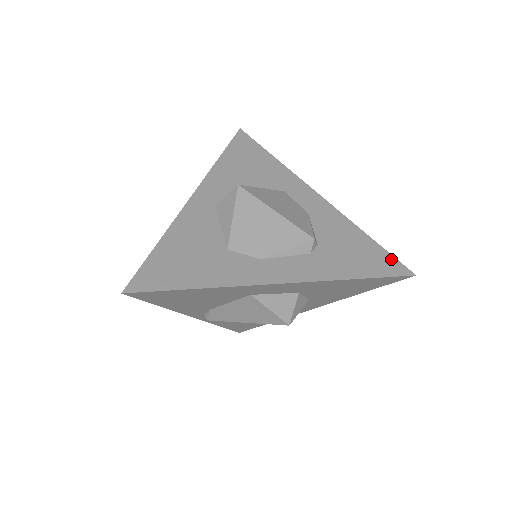
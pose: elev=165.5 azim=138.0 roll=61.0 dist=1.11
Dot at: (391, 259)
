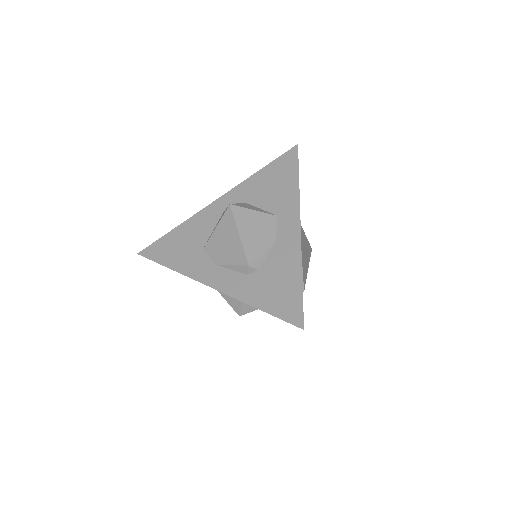
Dot at: (299, 307)
